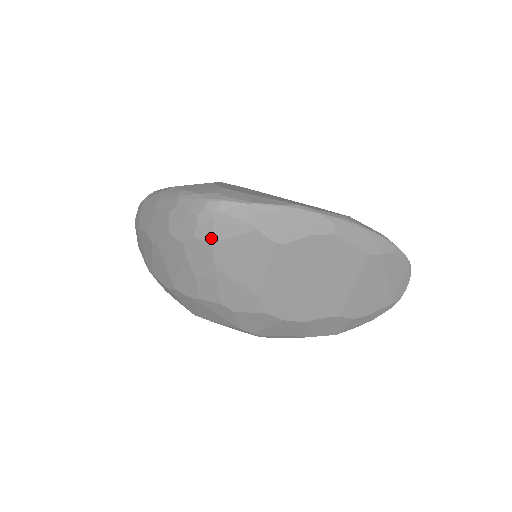
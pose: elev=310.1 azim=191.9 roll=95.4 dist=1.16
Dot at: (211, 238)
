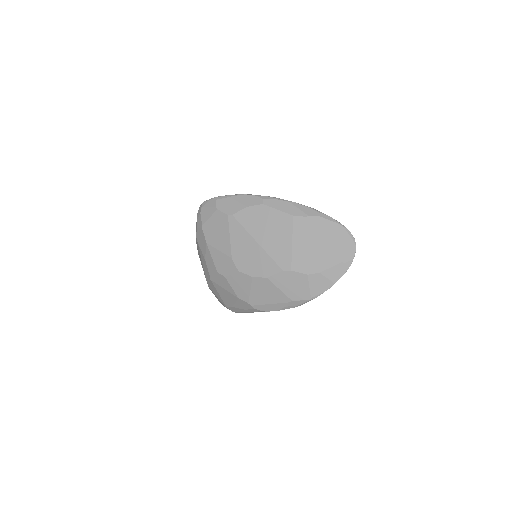
Dot at: (201, 224)
